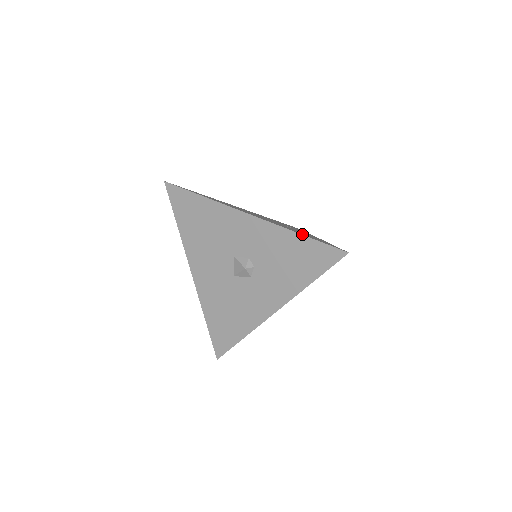
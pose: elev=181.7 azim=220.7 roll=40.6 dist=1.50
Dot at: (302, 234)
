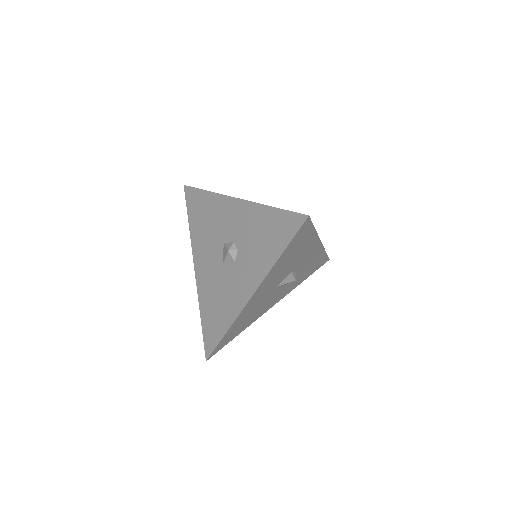
Dot at: (274, 208)
